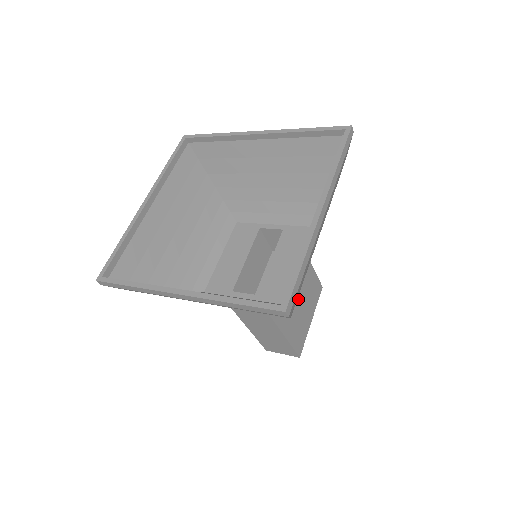
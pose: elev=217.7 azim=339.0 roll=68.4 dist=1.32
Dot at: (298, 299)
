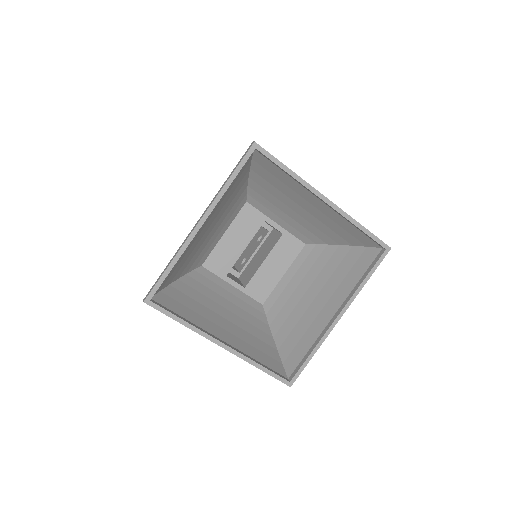
Dot at: occluded
